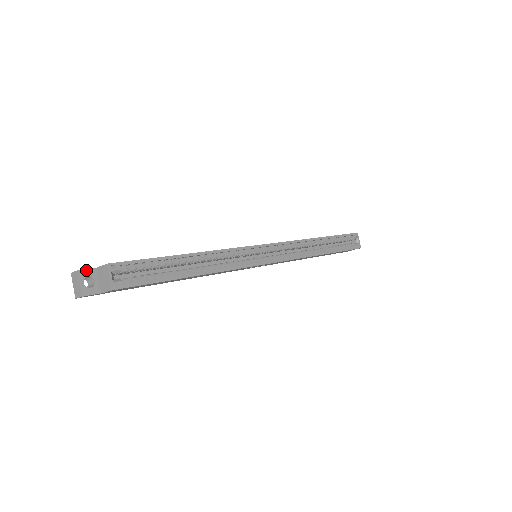
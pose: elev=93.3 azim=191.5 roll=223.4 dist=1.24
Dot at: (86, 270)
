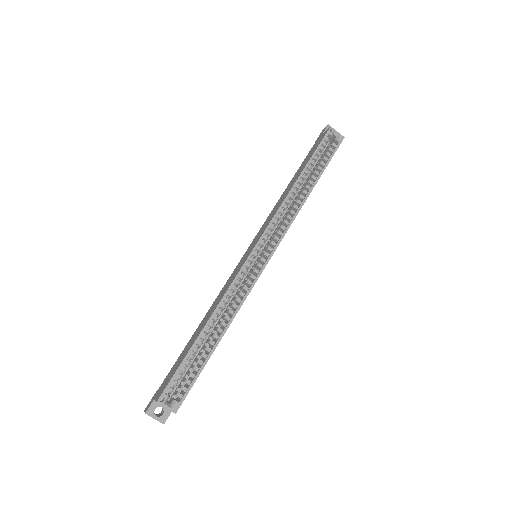
Dot at: (150, 407)
